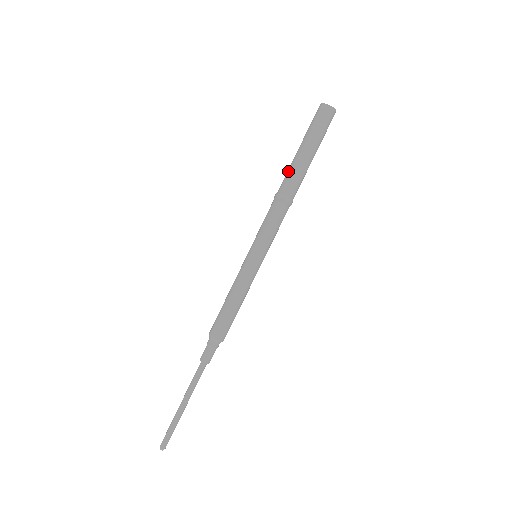
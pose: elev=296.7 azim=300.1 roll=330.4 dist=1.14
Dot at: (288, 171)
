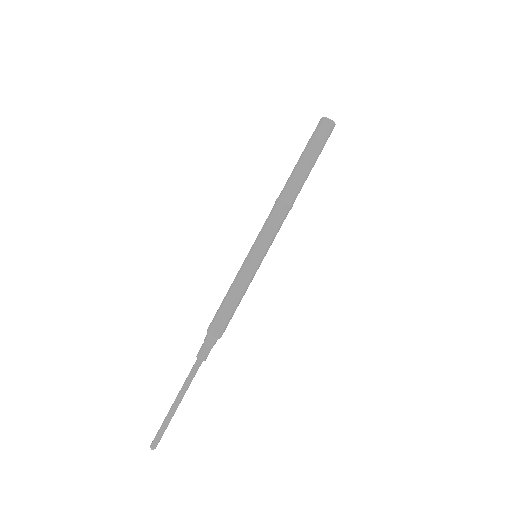
Dot at: (289, 177)
